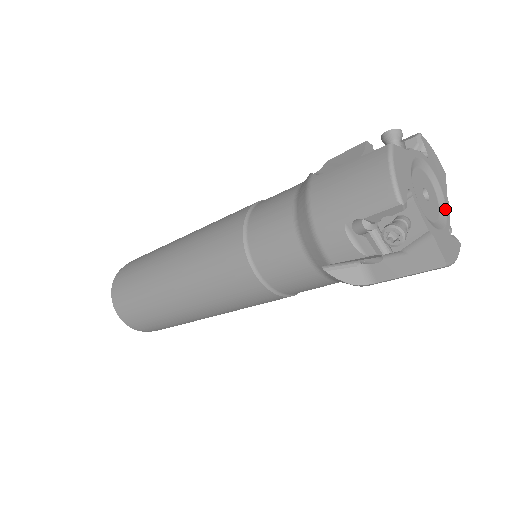
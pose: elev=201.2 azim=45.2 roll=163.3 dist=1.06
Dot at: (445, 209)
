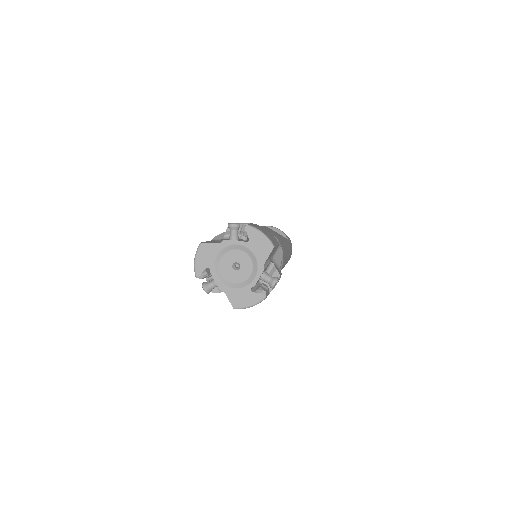
Dot at: (255, 274)
